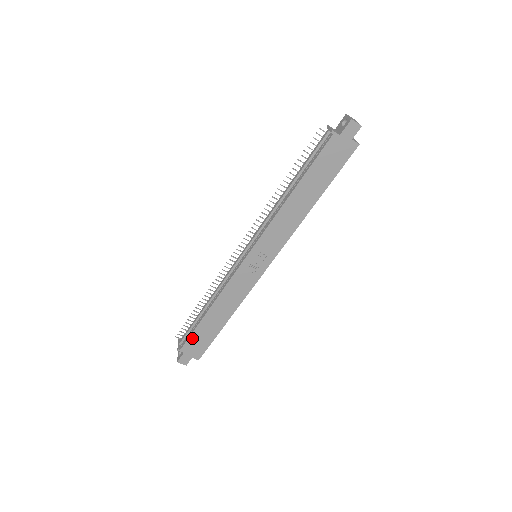
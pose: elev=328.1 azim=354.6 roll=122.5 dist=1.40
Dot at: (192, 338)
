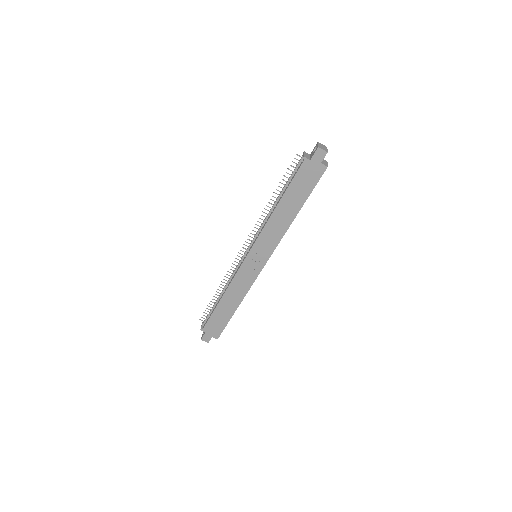
Dot at: (211, 321)
